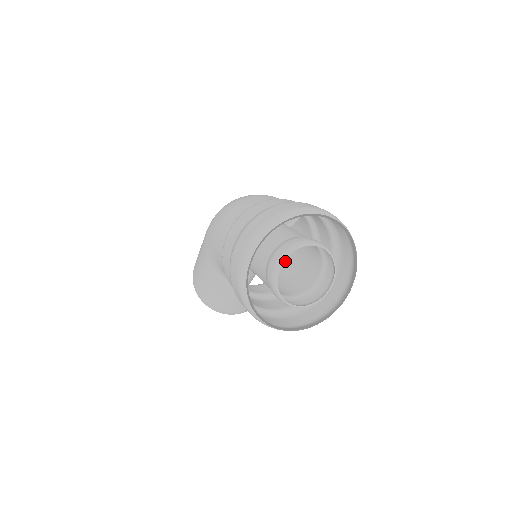
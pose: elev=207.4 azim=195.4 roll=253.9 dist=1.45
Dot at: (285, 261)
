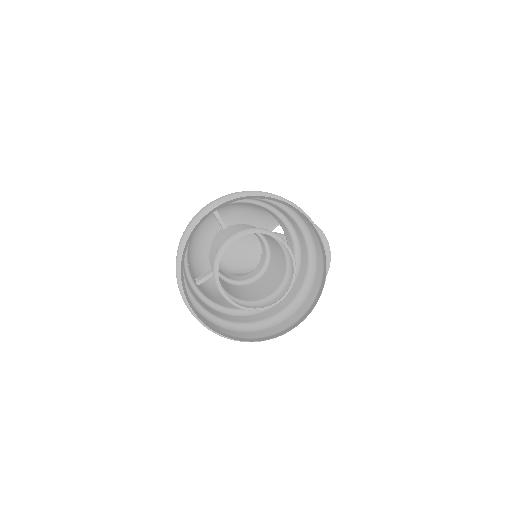
Dot at: (265, 239)
